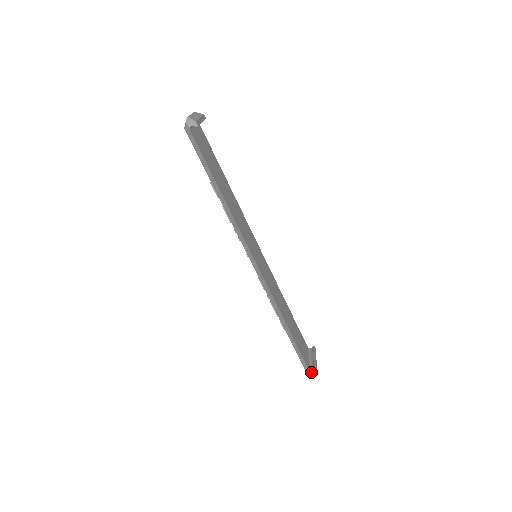
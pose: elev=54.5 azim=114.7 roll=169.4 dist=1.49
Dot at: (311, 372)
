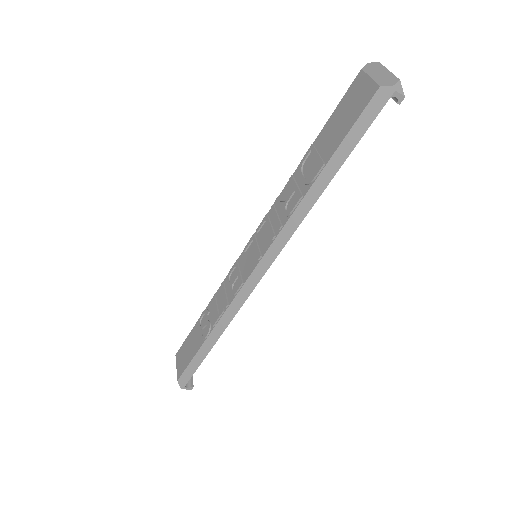
Dot at: (184, 388)
